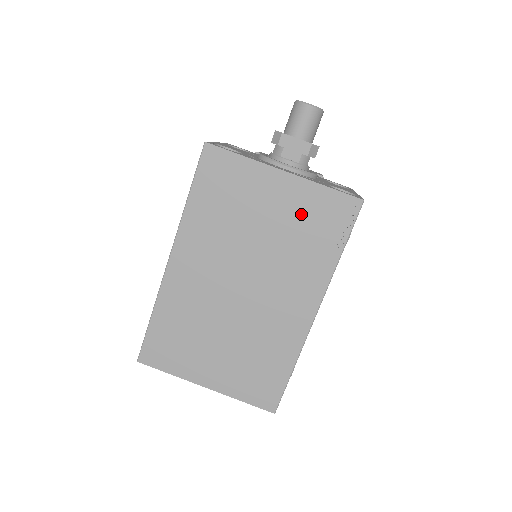
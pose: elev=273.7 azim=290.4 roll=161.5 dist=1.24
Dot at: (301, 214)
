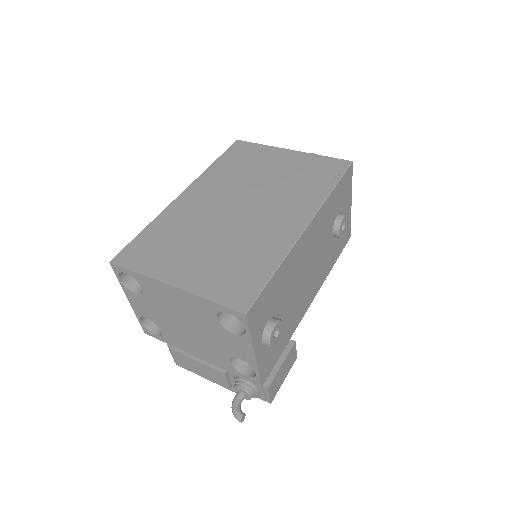
Dot at: (301, 168)
